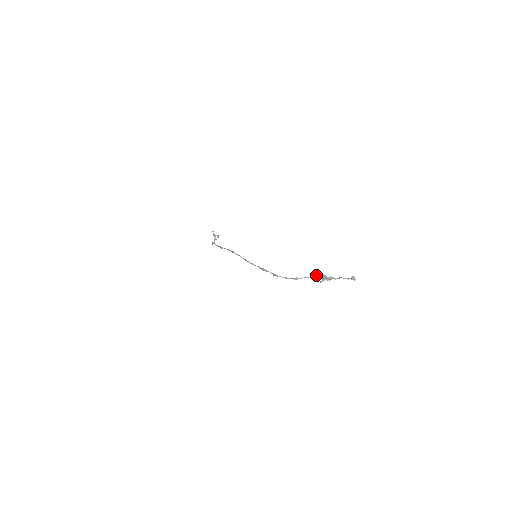
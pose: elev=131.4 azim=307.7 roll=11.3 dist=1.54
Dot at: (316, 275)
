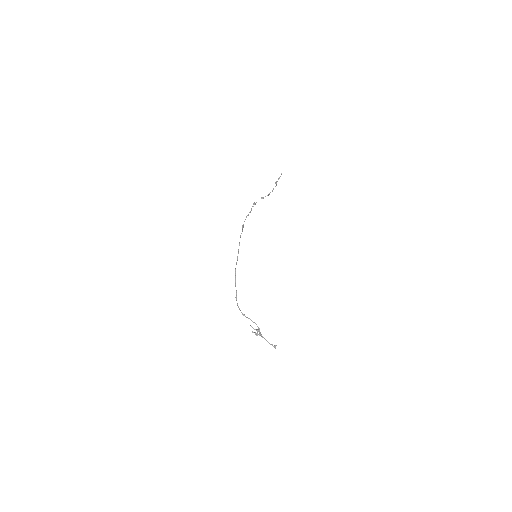
Dot at: (256, 324)
